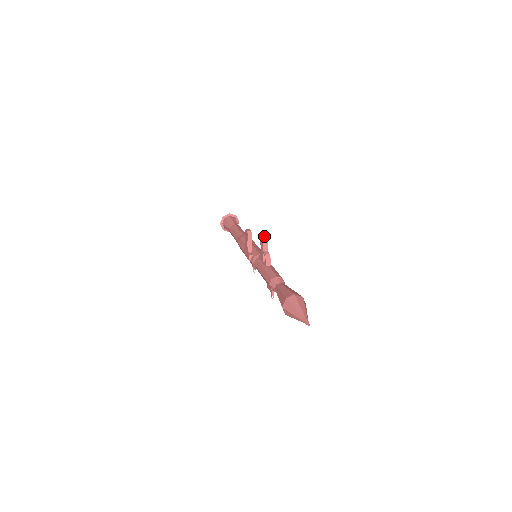
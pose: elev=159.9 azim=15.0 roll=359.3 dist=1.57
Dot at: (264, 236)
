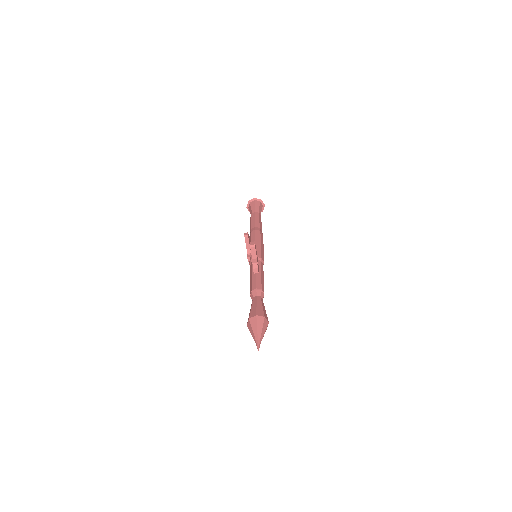
Dot at: (251, 246)
